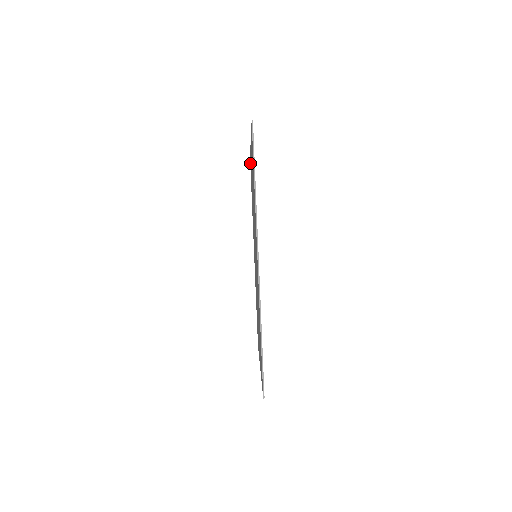
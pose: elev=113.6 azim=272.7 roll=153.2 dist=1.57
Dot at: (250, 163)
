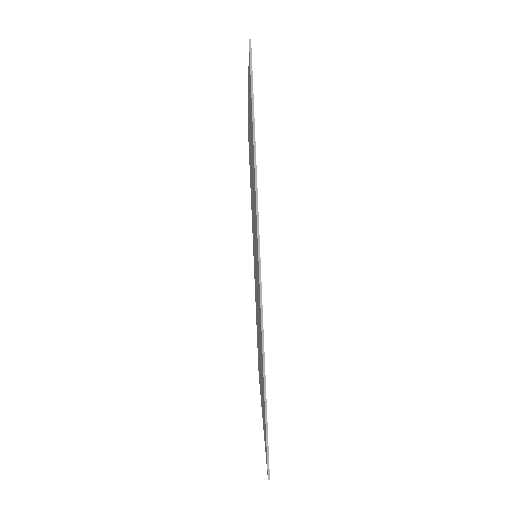
Dot at: occluded
